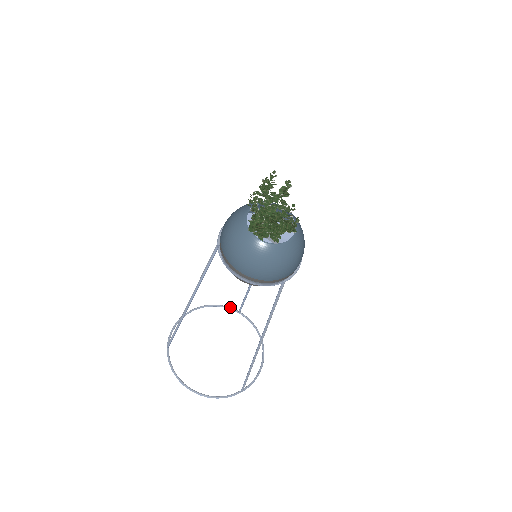
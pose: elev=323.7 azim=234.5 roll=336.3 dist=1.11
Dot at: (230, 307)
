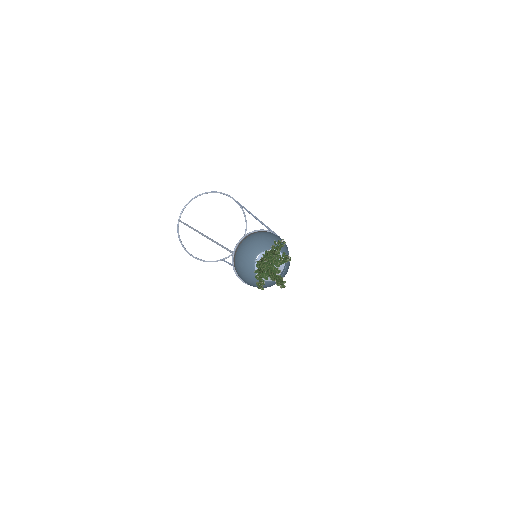
Dot at: occluded
